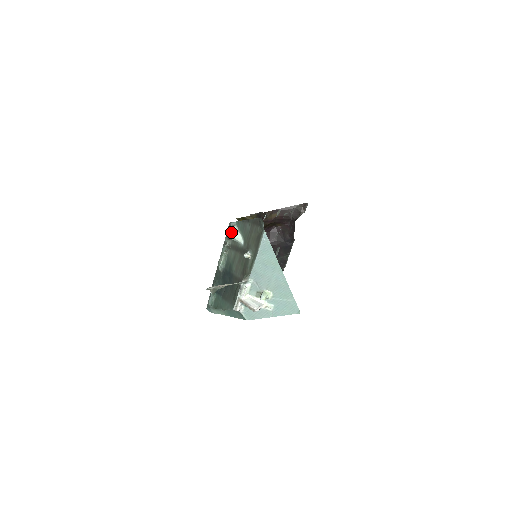
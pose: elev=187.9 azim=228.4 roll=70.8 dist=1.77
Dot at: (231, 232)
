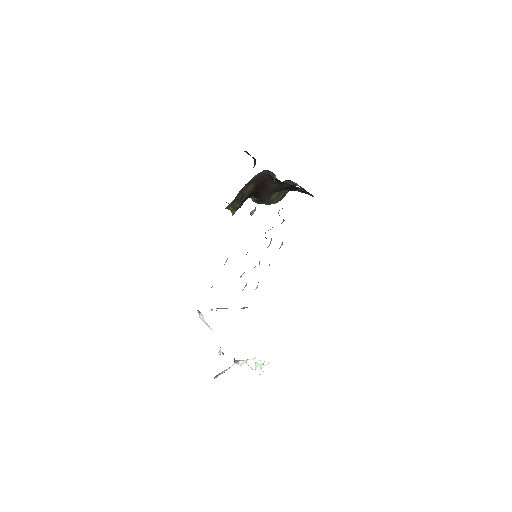
Dot at: occluded
